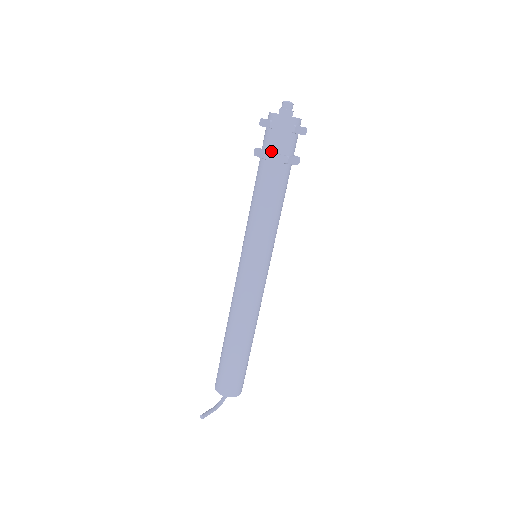
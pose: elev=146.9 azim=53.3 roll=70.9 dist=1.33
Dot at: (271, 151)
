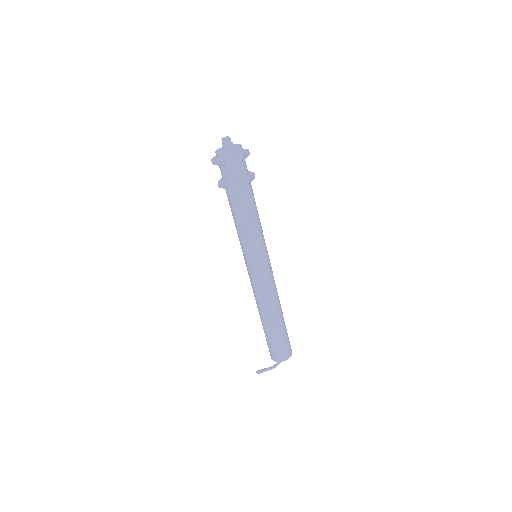
Dot at: (223, 180)
